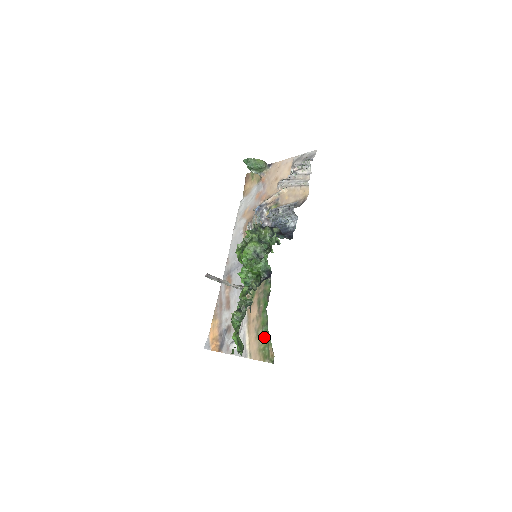
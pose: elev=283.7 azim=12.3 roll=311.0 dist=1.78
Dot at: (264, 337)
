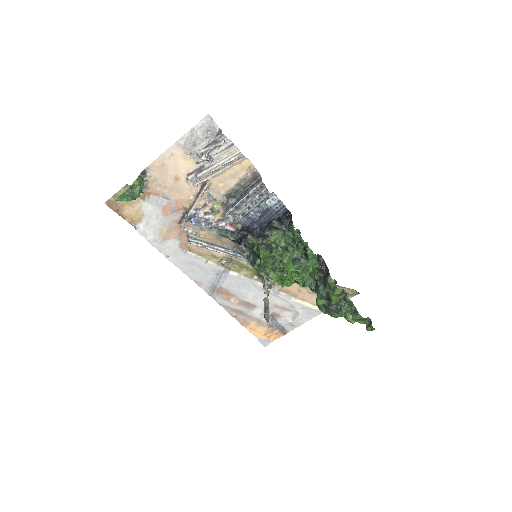
Dot at: occluded
